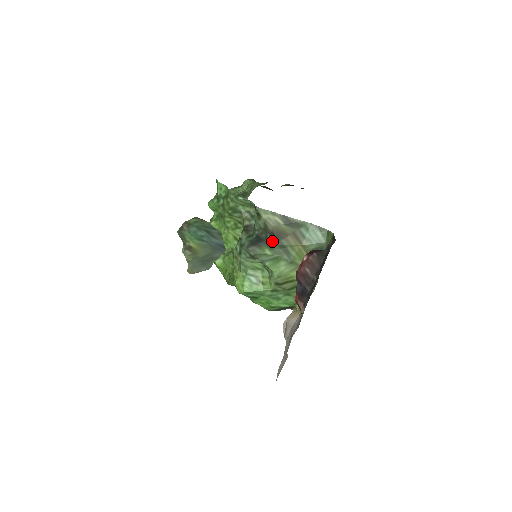
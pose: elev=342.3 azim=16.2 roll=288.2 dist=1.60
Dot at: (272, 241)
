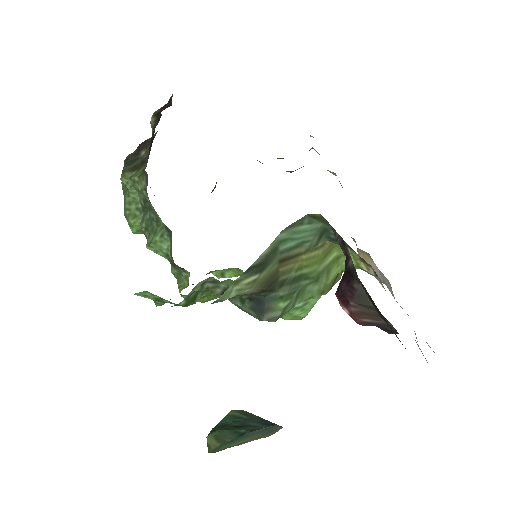
Dot at: (272, 293)
